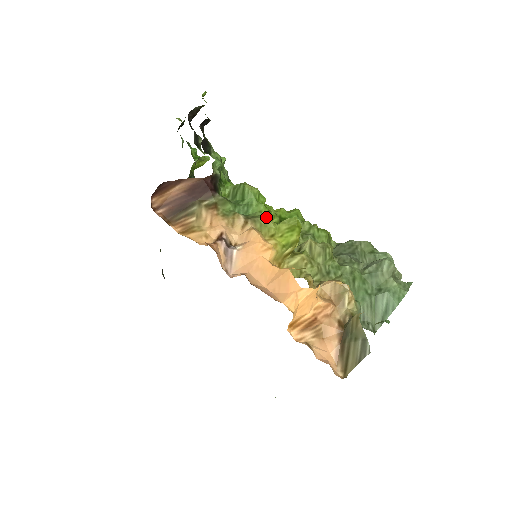
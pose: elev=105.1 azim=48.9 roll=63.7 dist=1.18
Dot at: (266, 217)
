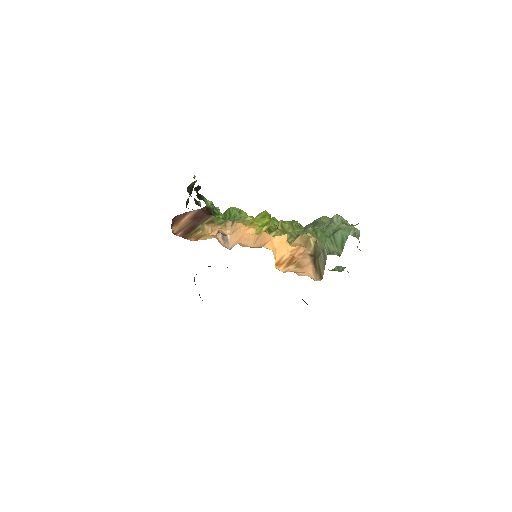
Dot at: occluded
